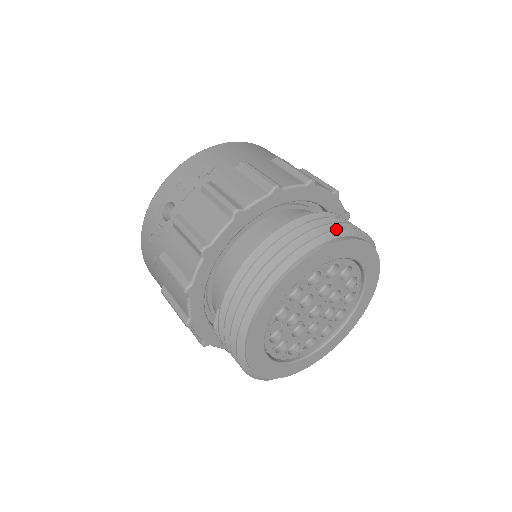
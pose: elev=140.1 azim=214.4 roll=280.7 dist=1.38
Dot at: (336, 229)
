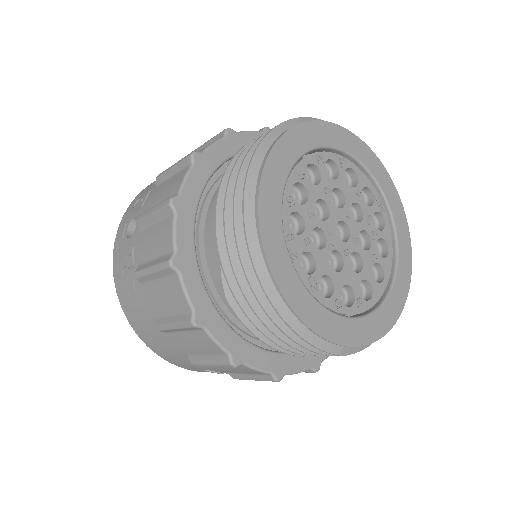
Dot at: (306, 117)
